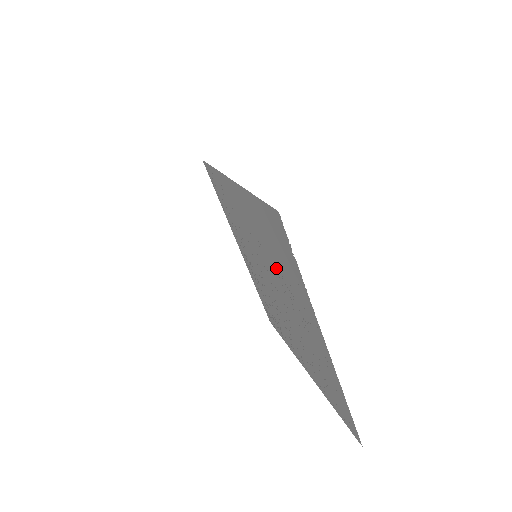
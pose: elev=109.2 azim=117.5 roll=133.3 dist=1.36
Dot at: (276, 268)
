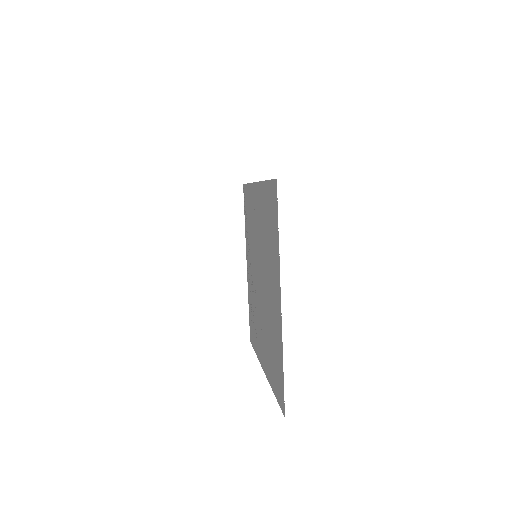
Dot at: (266, 250)
